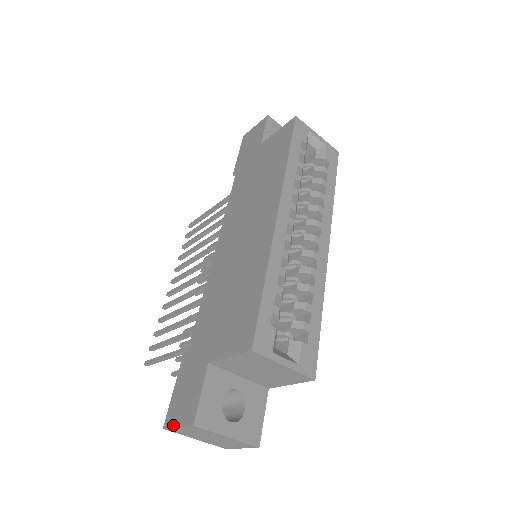
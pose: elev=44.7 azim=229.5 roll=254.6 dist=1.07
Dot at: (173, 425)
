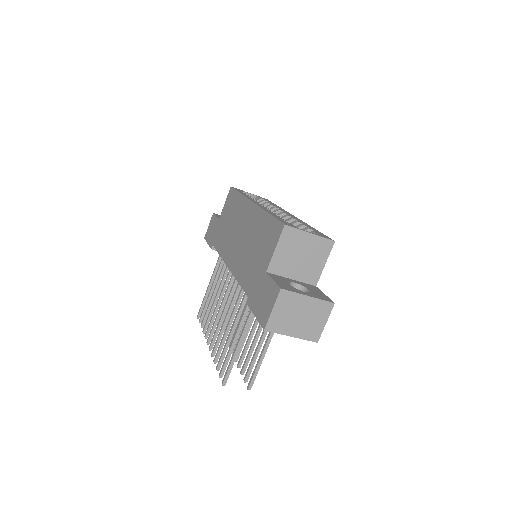
Dot at: (269, 315)
